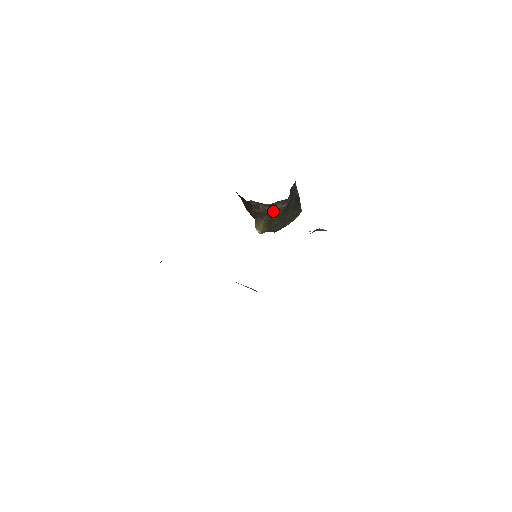
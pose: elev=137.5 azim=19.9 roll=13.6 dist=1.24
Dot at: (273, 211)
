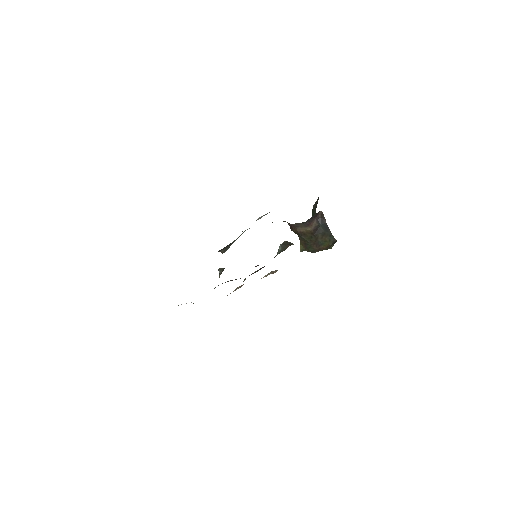
Dot at: (302, 232)
